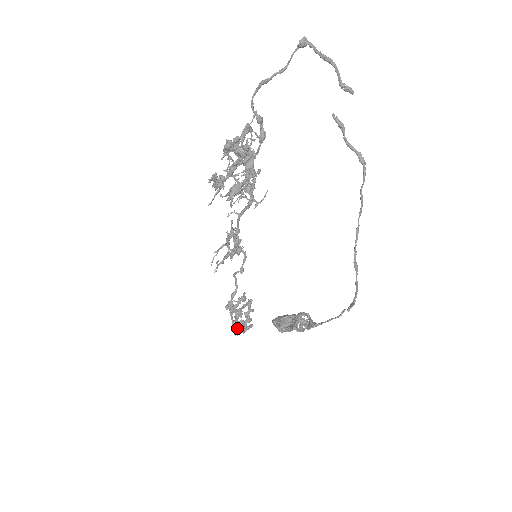
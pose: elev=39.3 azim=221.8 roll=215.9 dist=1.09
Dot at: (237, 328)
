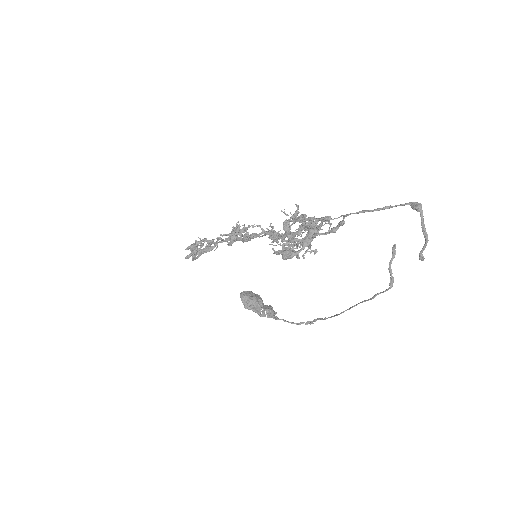
Dot at: occluded
